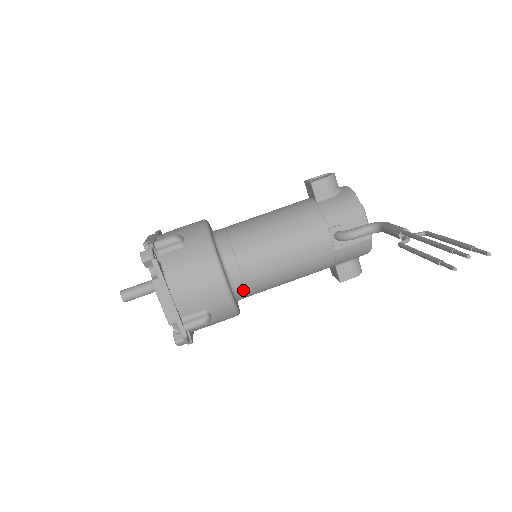
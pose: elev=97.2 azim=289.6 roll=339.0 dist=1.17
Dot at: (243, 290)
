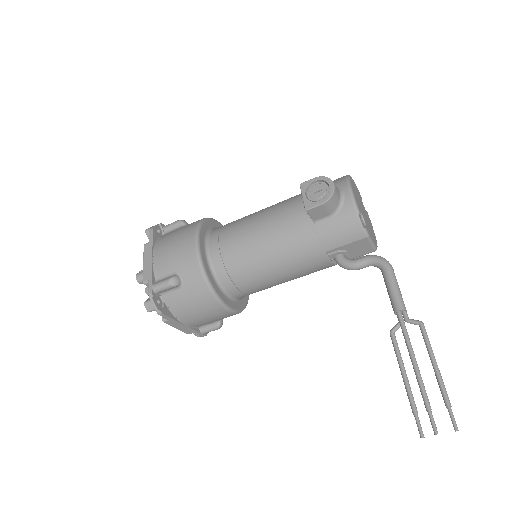
Dot at: occluded
